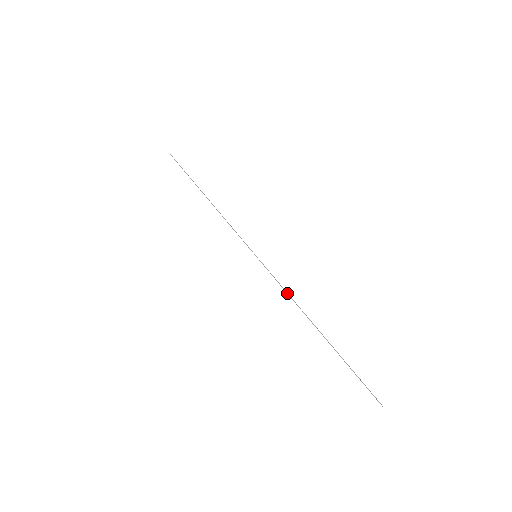
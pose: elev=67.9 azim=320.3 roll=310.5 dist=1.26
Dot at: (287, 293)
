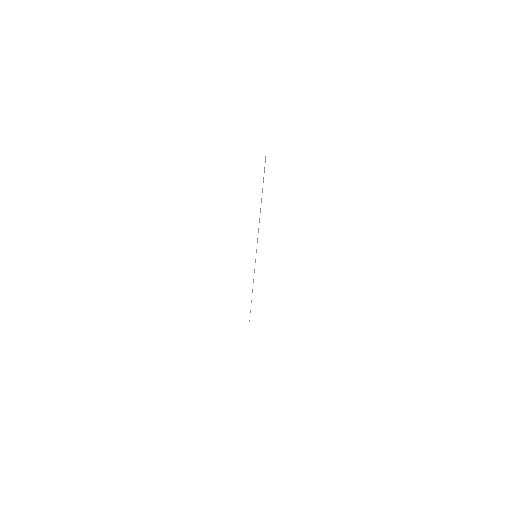
Dot at: occluded
